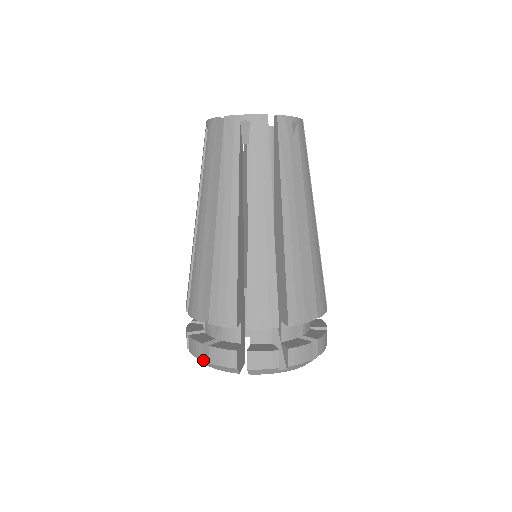
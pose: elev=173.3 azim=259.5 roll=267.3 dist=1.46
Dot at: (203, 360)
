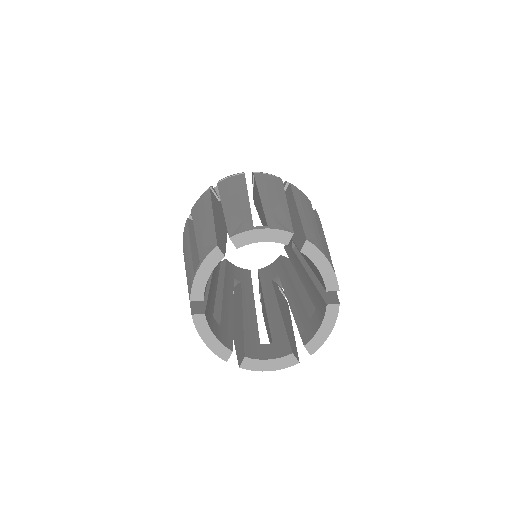
Dot at: occluded
